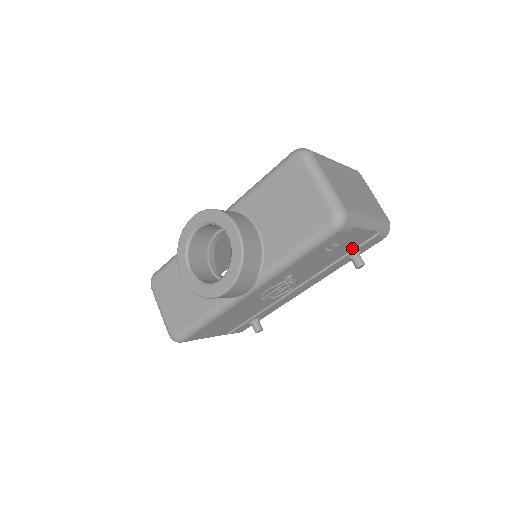
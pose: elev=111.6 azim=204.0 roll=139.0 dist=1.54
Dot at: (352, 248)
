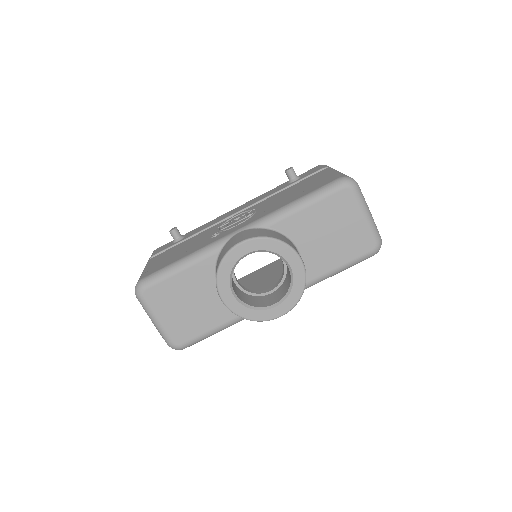
Dot at: occluded
